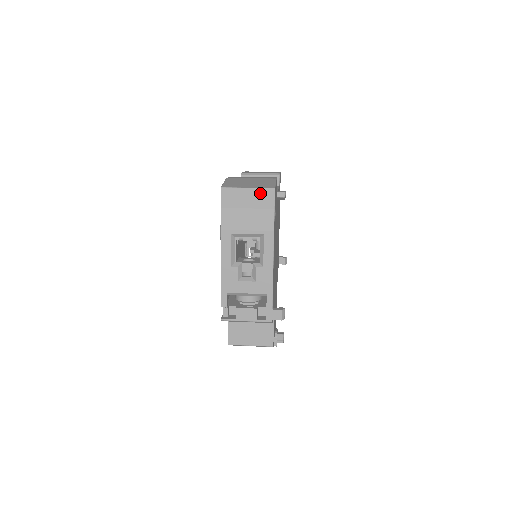
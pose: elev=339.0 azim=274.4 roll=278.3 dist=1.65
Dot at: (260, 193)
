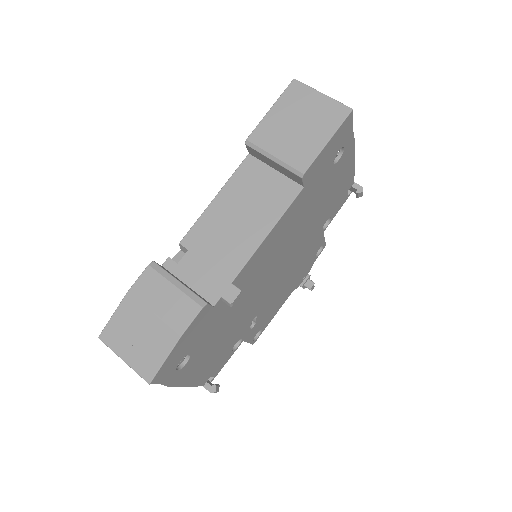
Dot at: (138, 371)
